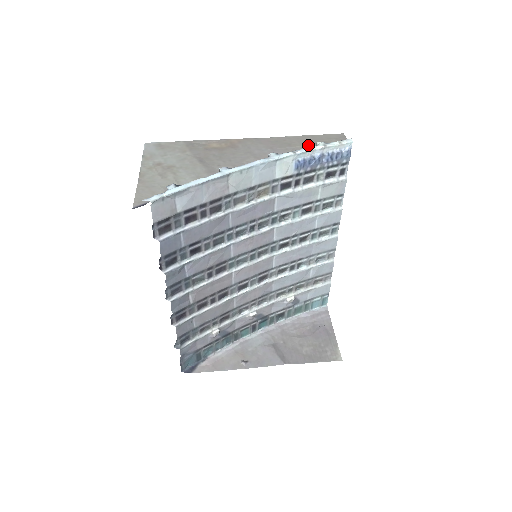
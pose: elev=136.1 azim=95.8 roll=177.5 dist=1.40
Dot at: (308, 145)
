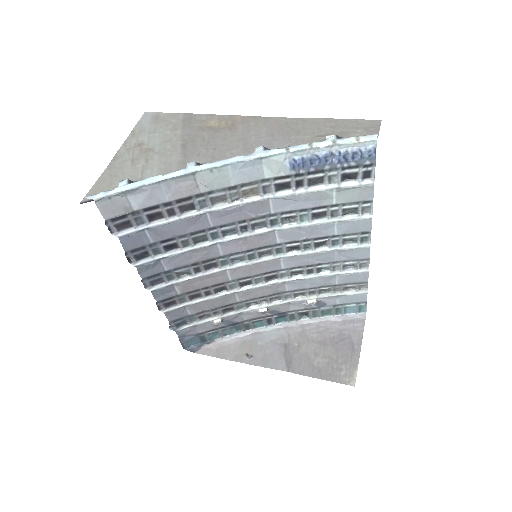
Dot at: (319, 136)
